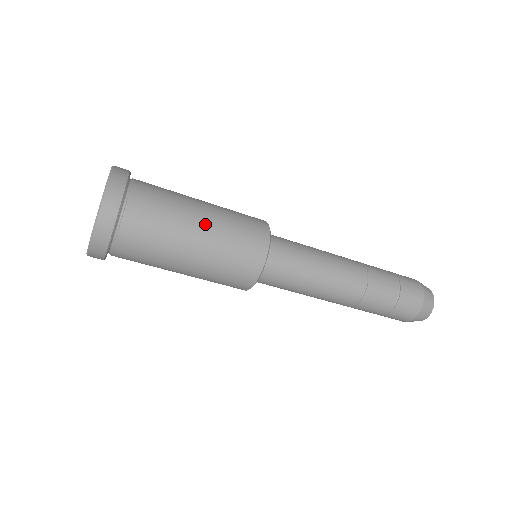
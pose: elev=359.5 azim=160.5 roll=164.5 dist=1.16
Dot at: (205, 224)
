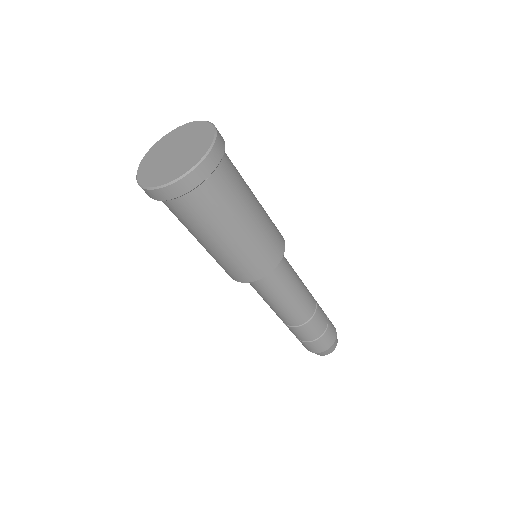
Dot at: (224, 245)
